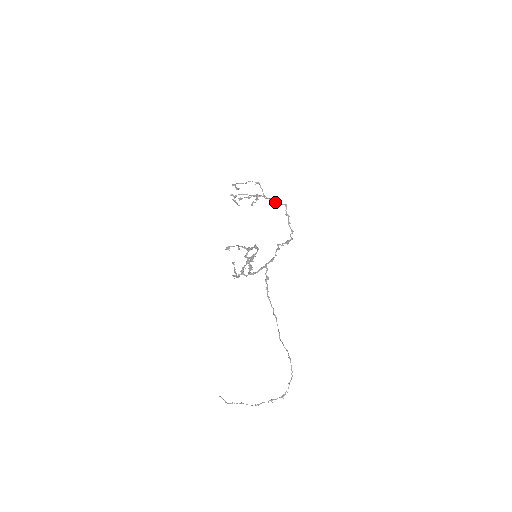
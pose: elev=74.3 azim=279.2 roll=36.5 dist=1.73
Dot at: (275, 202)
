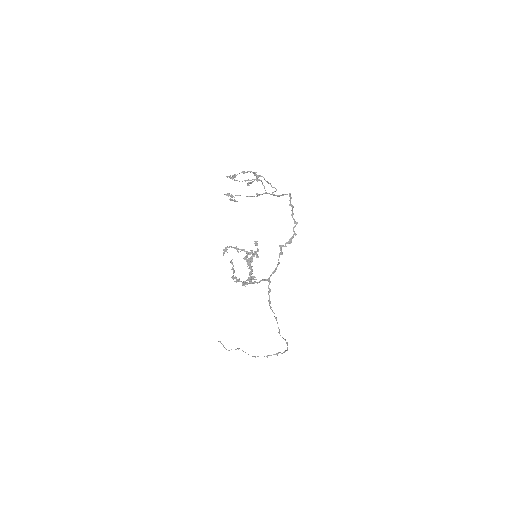
Dot at: (278, 195)
